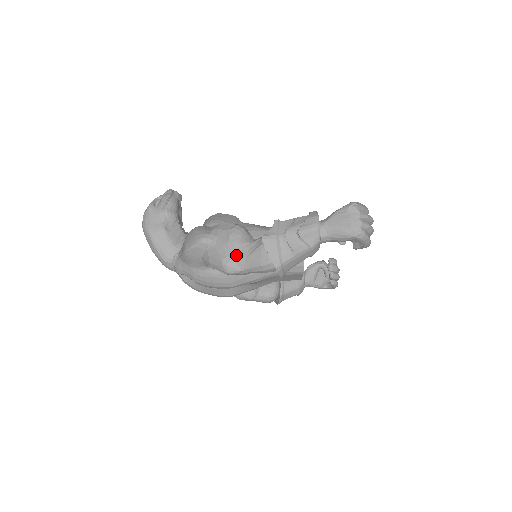
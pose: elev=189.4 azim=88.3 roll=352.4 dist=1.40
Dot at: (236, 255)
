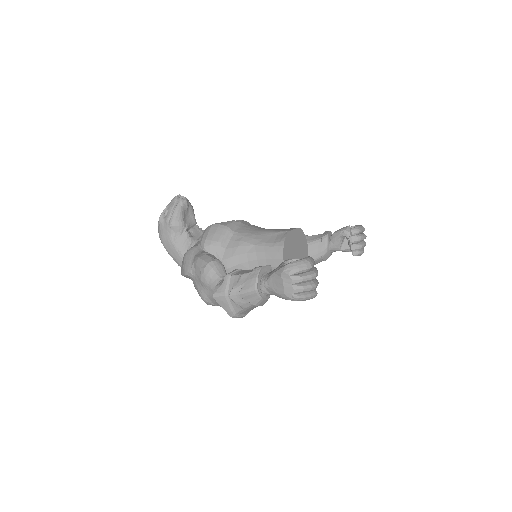
Dot at: (208, 294)
